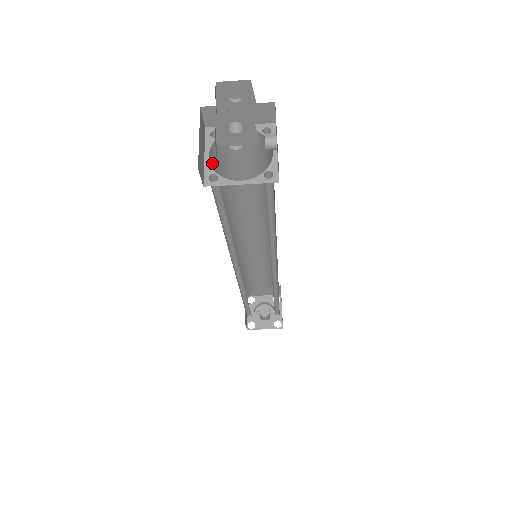
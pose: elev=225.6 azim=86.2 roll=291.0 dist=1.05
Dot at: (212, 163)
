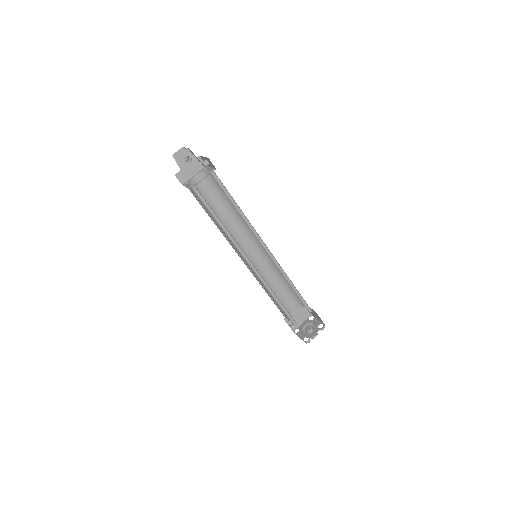
Dot at: occluded
